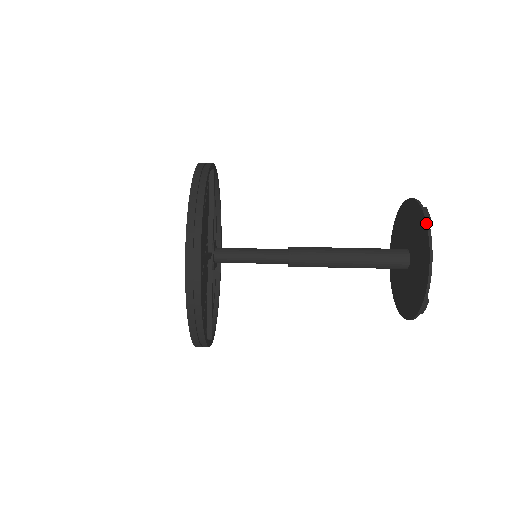
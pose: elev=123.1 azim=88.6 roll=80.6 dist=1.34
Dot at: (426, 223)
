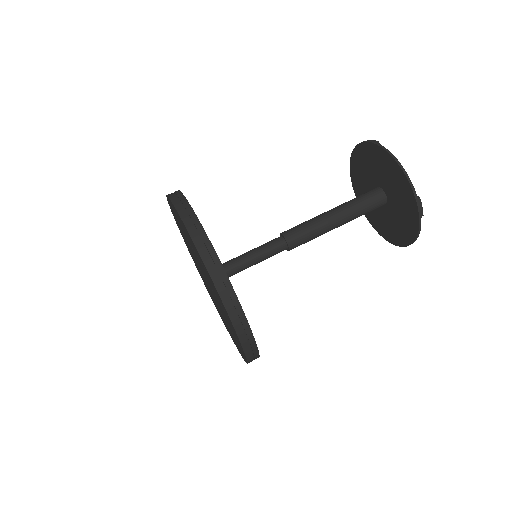
Dot at: (375, 144)
